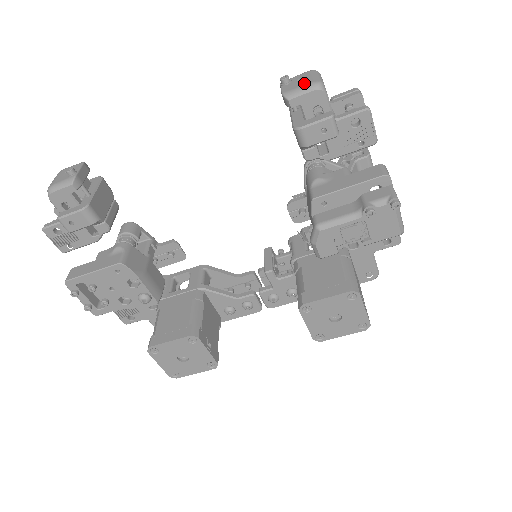
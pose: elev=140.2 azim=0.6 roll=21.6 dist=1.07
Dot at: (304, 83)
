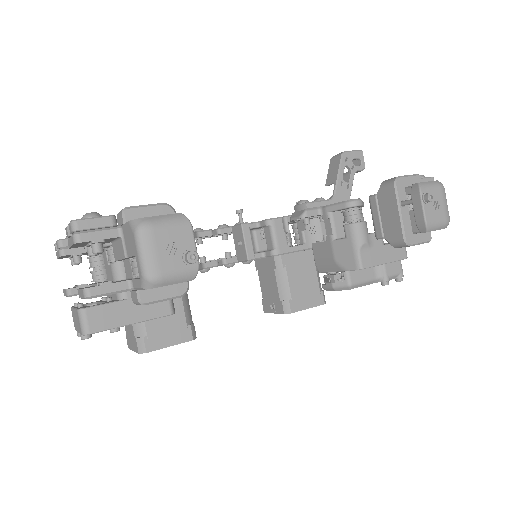
Dot at: (442, 217)
